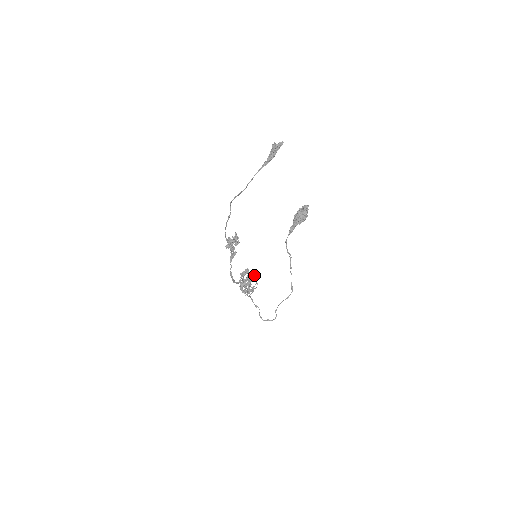
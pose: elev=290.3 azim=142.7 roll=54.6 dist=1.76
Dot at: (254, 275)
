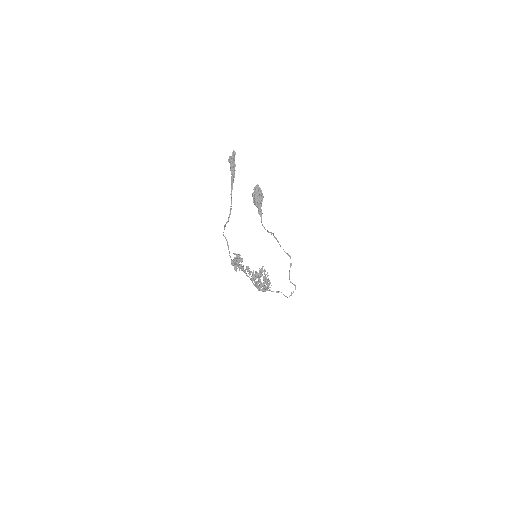
Dot at: (264, 271)
